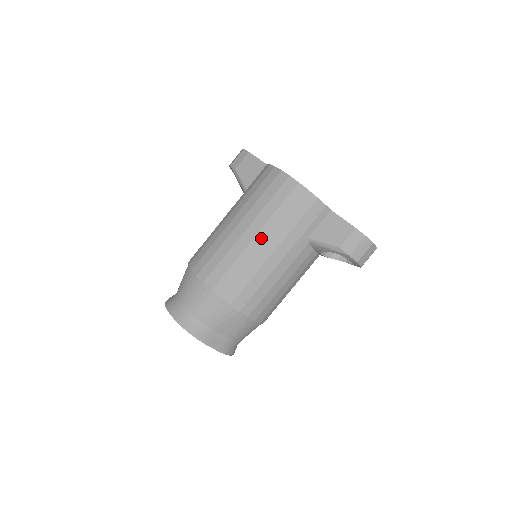
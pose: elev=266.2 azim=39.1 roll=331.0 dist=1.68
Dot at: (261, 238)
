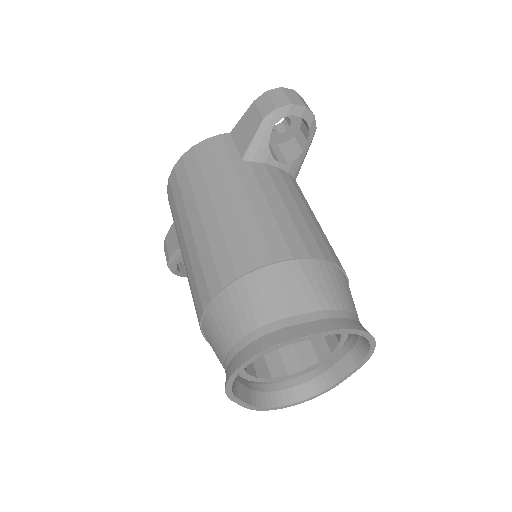
Dot at: (204, 206)
